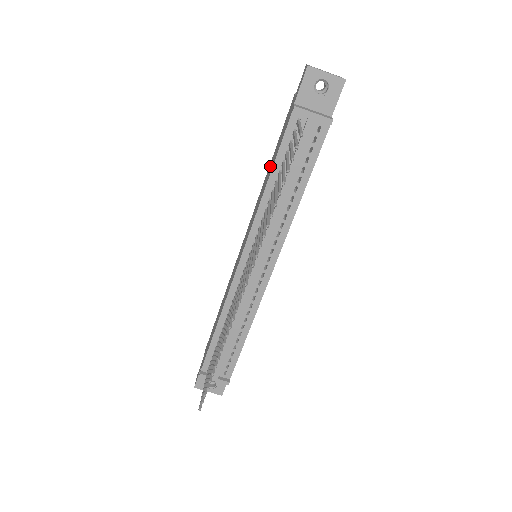
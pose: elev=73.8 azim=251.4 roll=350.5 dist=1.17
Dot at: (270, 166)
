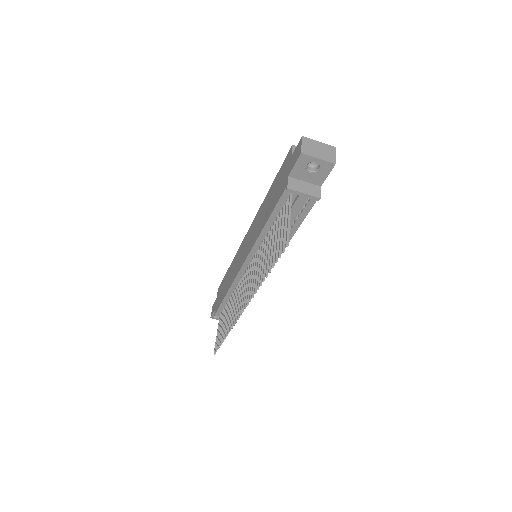
Dot at: (268, 200)
